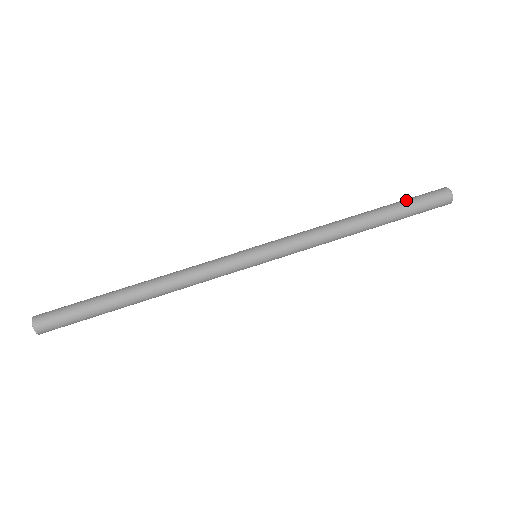
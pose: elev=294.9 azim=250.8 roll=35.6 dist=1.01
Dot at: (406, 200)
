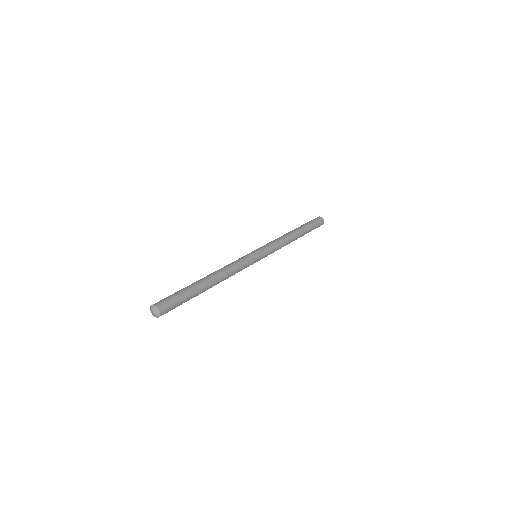
Dot at: (307, 223)
